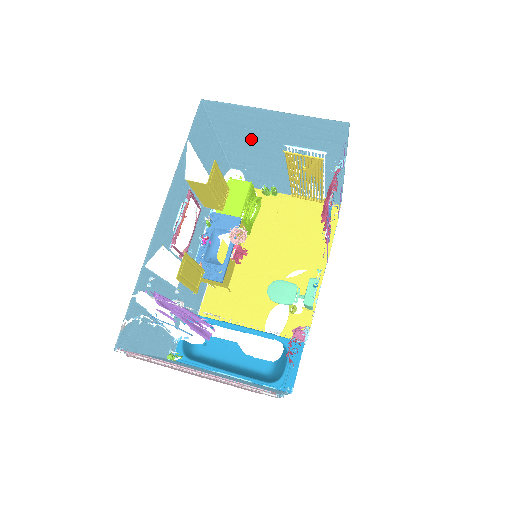
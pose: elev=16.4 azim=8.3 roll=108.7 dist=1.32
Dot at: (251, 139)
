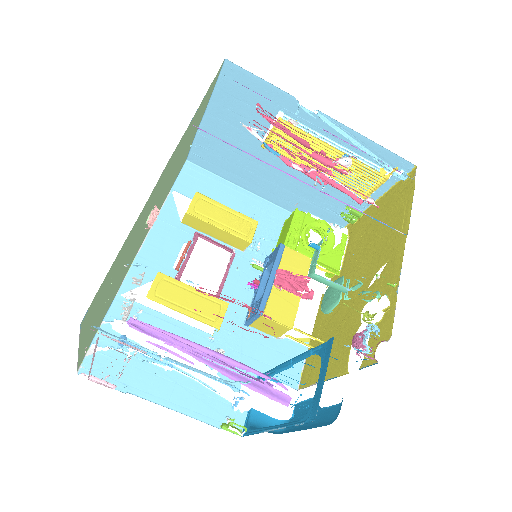
Dot at: (249, 164)
